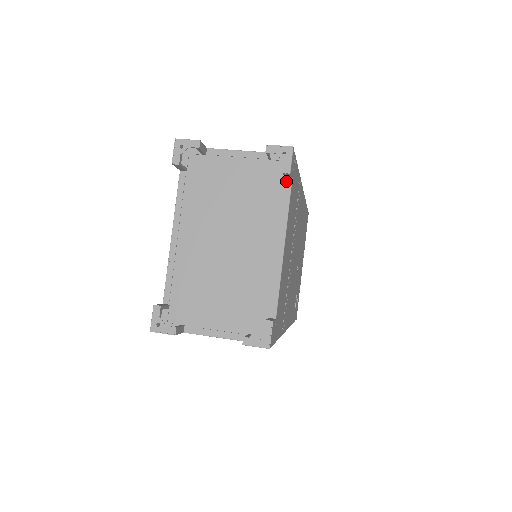
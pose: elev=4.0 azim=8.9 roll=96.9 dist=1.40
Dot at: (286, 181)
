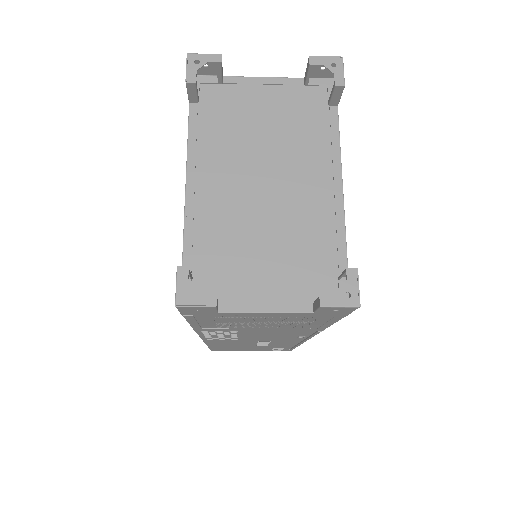
Dot at: (331, 108)
